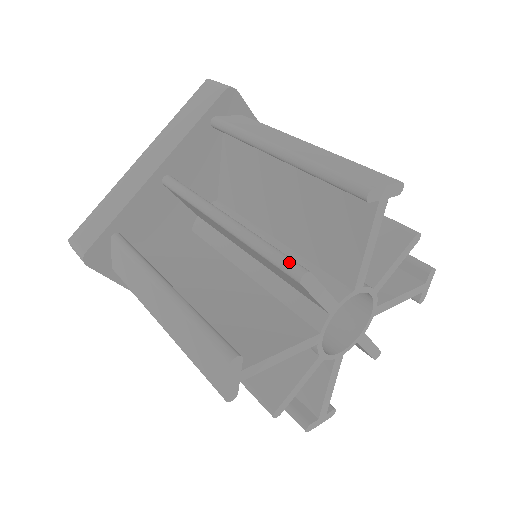
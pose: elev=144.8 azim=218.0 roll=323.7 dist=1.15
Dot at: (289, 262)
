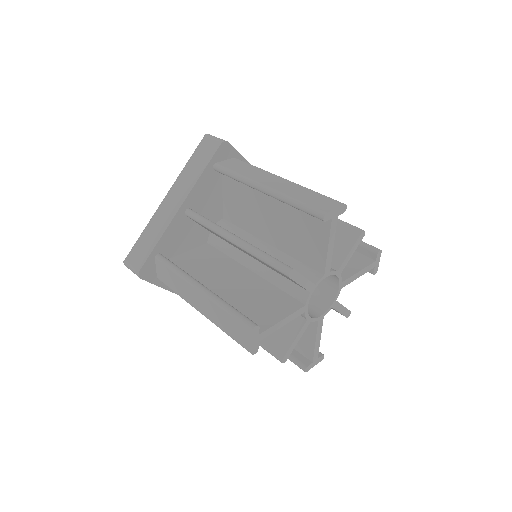
Dot at: (280, 264)
